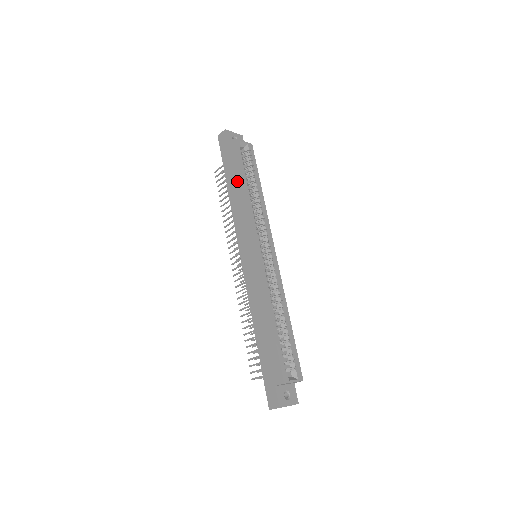
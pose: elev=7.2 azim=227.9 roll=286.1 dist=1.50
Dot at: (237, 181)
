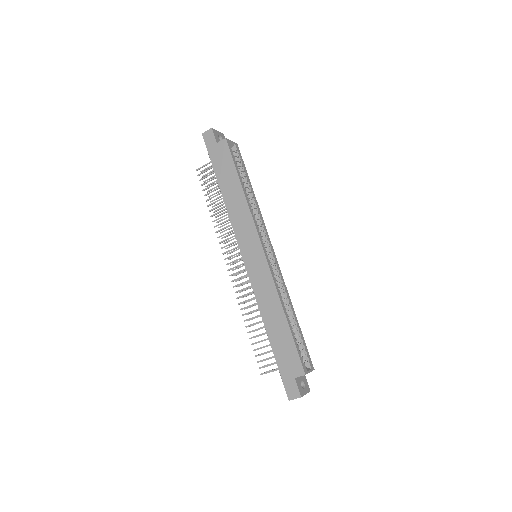
Dot at: (233, 182)
